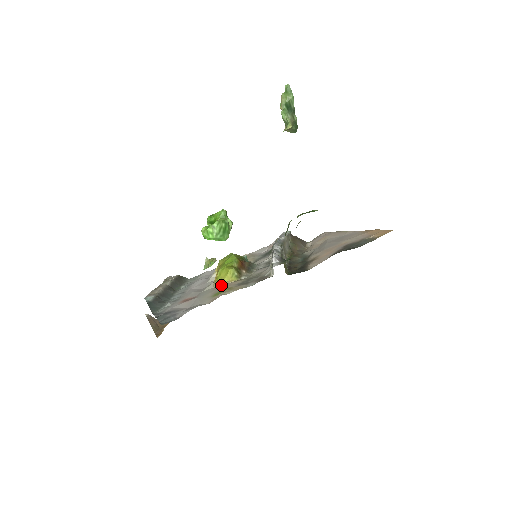
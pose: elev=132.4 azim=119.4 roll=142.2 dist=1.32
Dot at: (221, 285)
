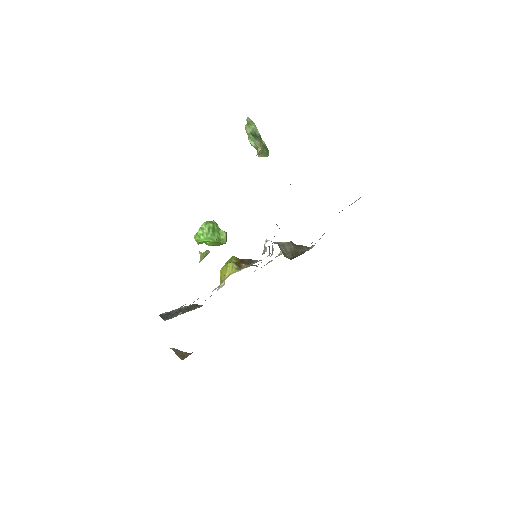
Dot at: (224, 280)
